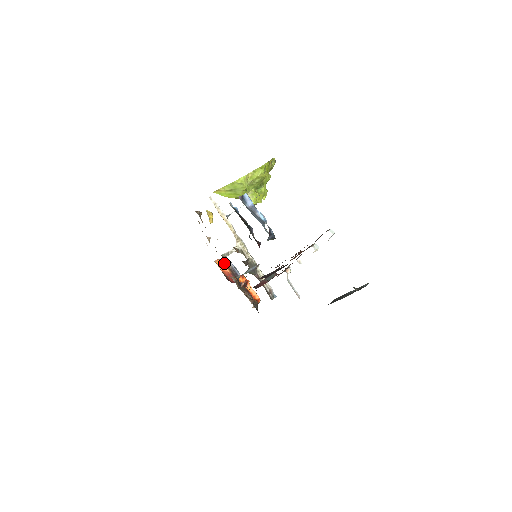
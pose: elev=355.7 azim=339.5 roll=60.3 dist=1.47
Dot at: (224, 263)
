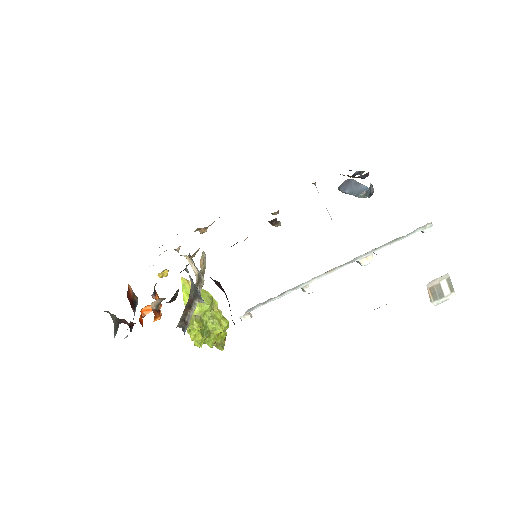
Dot at: occluded
